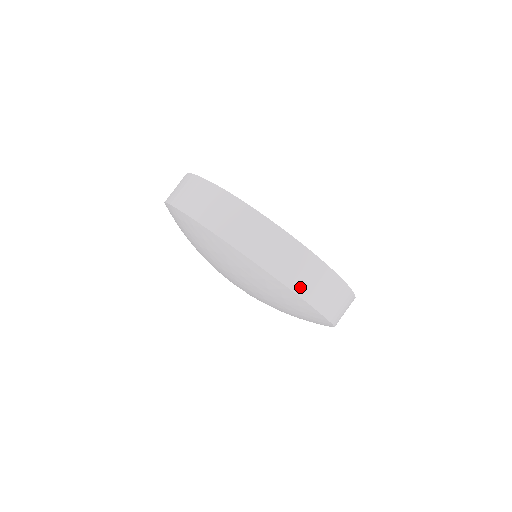
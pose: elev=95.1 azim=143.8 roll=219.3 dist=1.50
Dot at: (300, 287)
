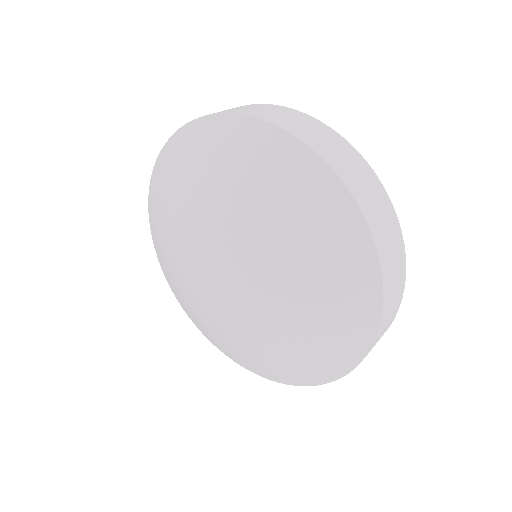
Dot at: occluded
